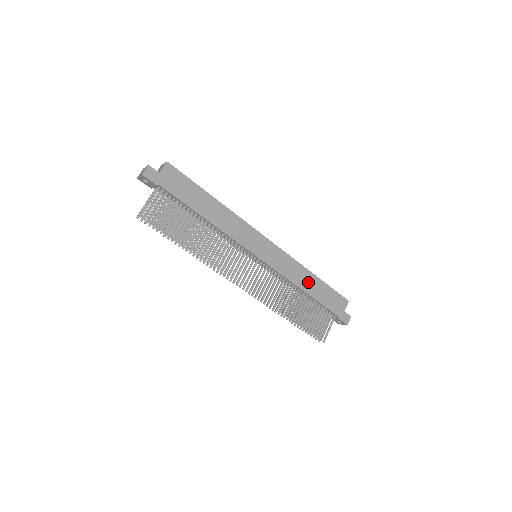
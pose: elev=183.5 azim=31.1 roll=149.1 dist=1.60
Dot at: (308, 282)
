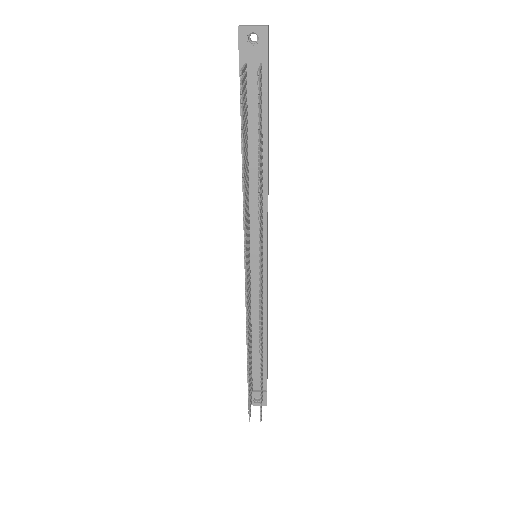
Dot at: (267, 325)
